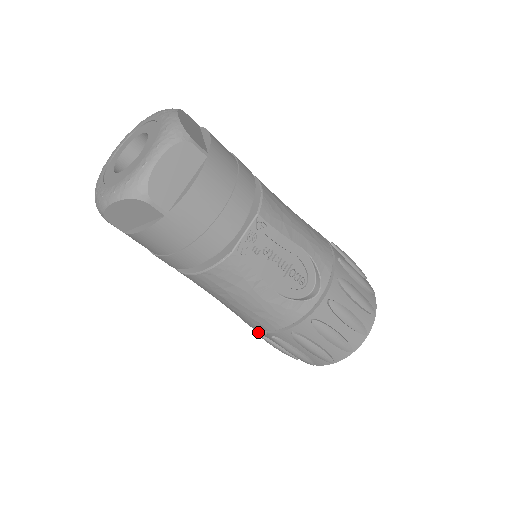
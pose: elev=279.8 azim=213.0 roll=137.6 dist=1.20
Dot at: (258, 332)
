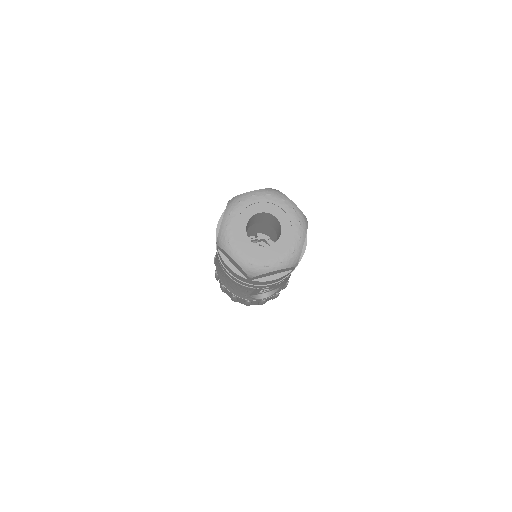
Dot at: occluded
